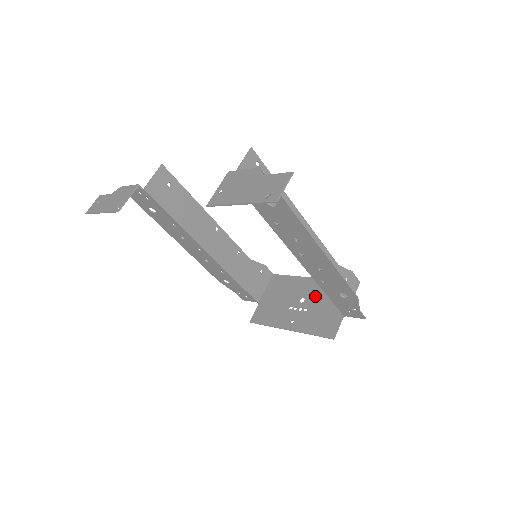
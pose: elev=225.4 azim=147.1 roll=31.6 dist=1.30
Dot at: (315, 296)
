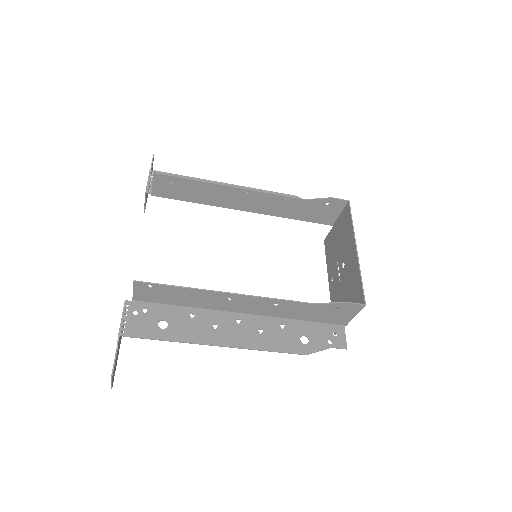
Dot at: (347, 274)
